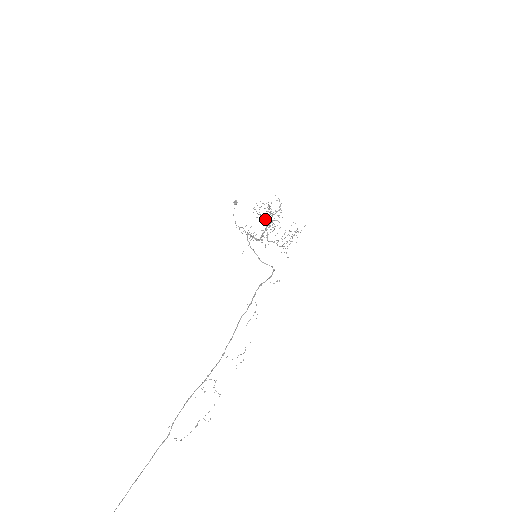
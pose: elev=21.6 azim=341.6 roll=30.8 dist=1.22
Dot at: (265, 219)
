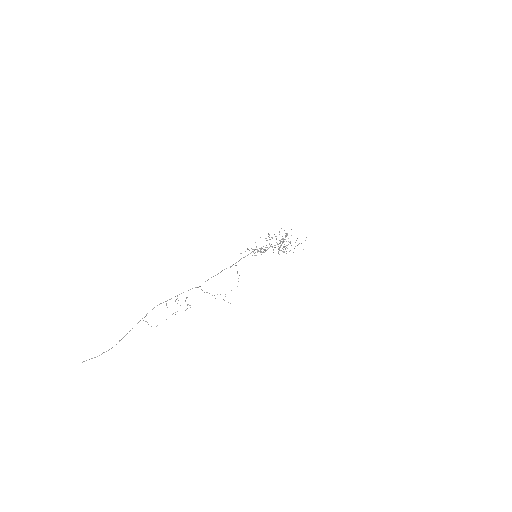
Dot at: (279, 247)
